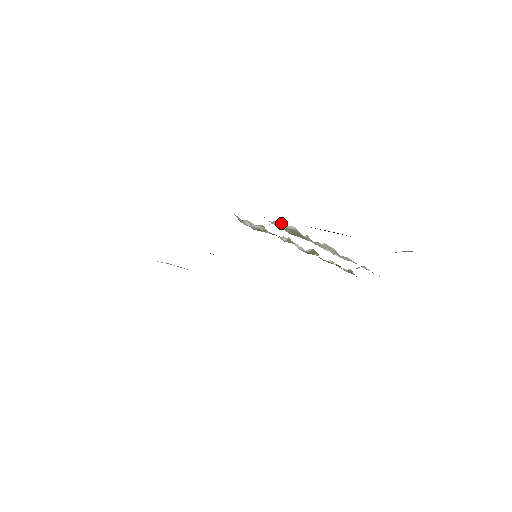
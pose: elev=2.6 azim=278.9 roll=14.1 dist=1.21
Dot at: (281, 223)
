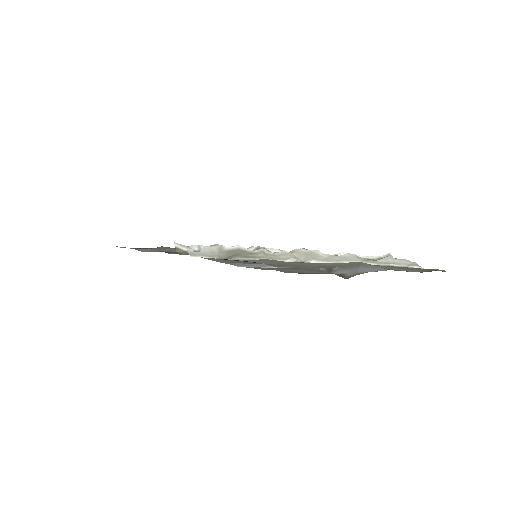
Dot at: (215, 248)
